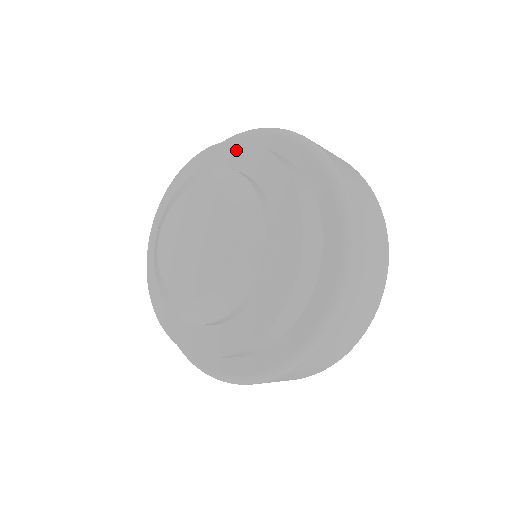
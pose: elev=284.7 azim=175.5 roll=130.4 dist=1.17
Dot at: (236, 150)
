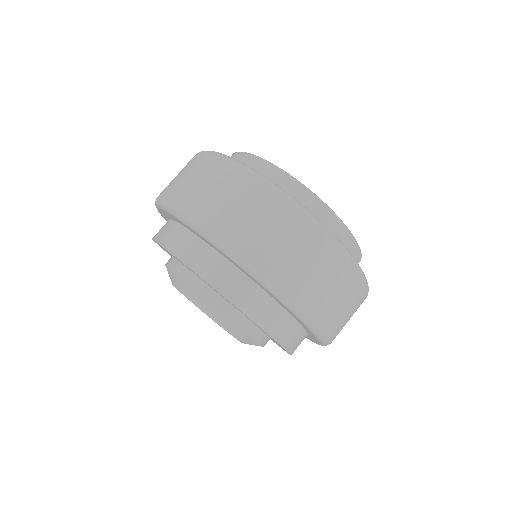
Dot at: occluded
